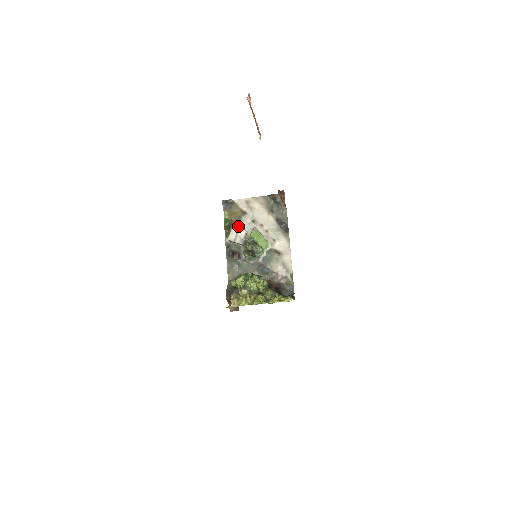
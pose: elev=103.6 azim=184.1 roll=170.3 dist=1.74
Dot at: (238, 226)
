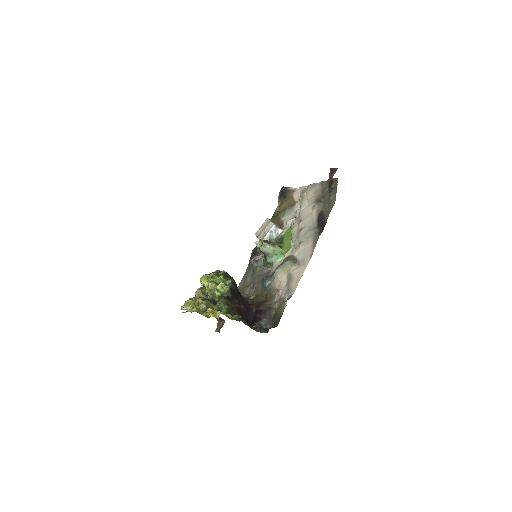
Dot at: (276, 219)
